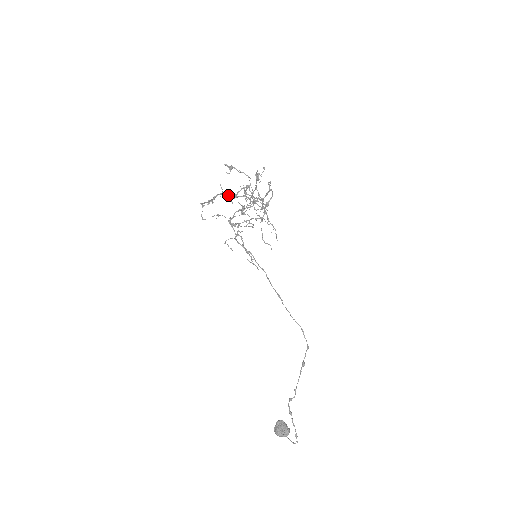
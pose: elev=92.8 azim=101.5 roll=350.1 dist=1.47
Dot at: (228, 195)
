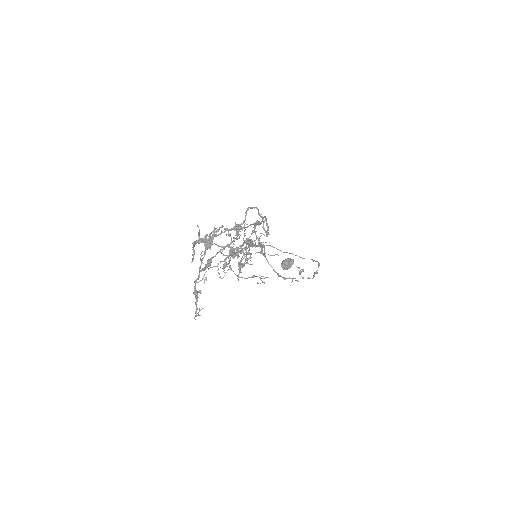
Dot at: (204, 255)
